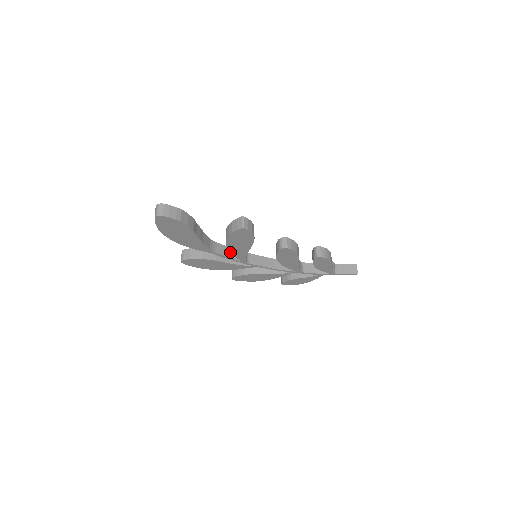
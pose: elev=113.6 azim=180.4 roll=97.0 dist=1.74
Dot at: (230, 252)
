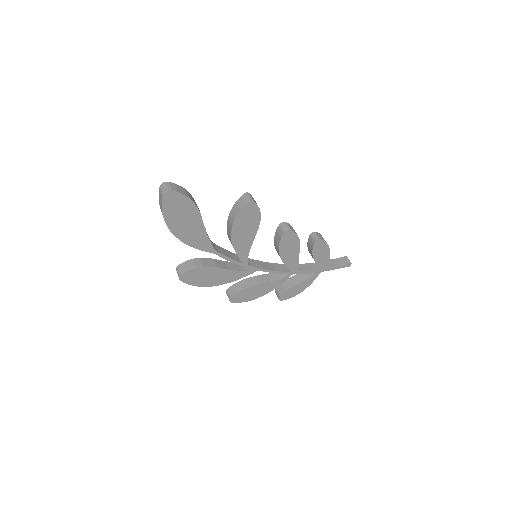
Dot at: (234, 248)
